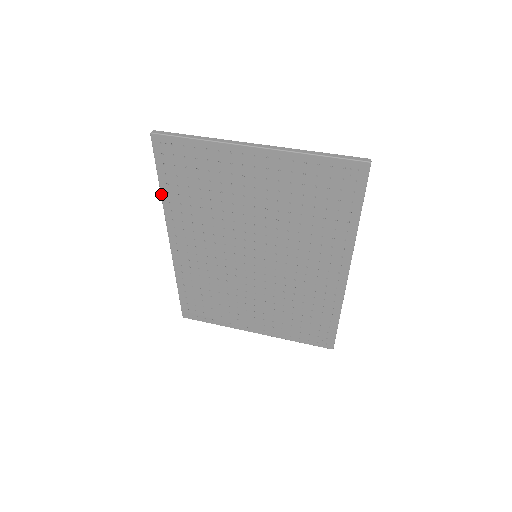
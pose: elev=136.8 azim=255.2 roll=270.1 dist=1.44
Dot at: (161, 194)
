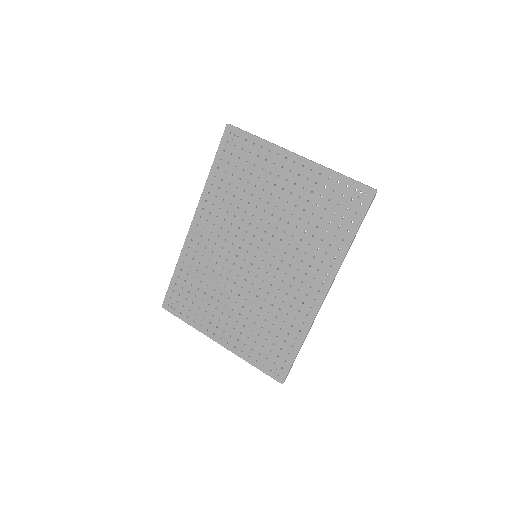
Dot at: (208, 175)
